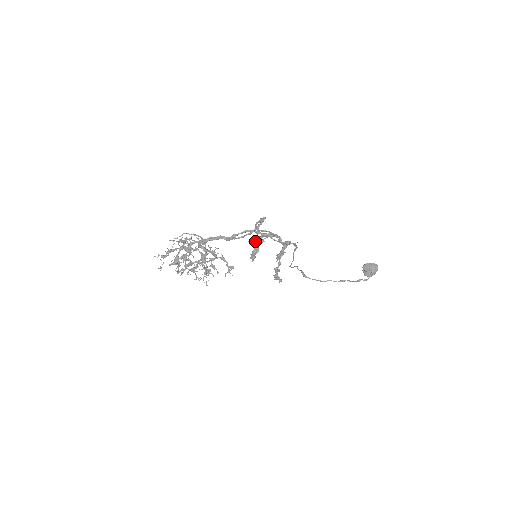
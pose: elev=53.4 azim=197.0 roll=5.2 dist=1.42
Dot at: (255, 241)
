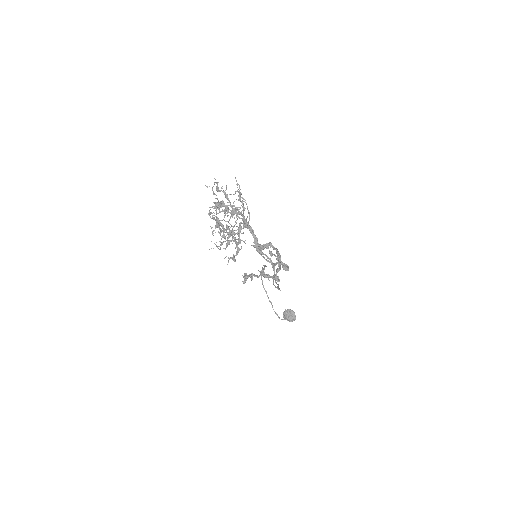
Dot at: occluded
